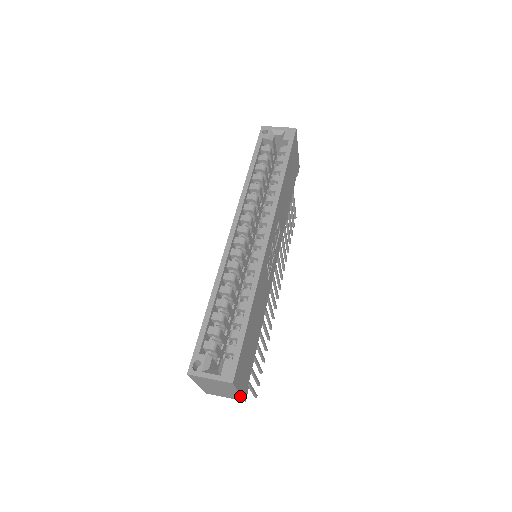
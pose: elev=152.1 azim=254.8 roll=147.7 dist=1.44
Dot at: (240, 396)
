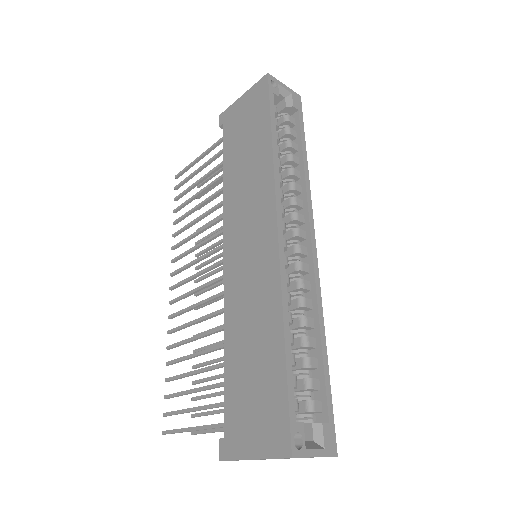
Dot at: occluded
